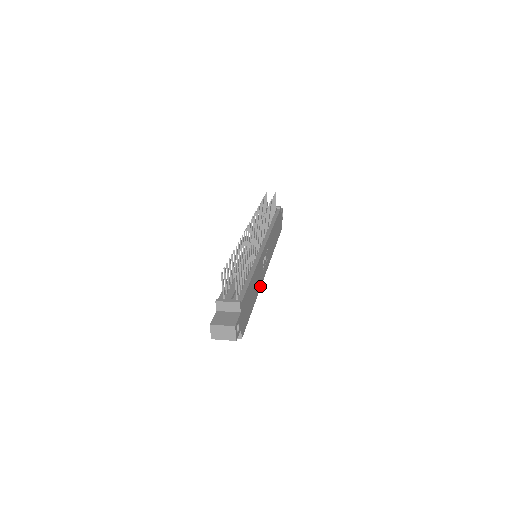
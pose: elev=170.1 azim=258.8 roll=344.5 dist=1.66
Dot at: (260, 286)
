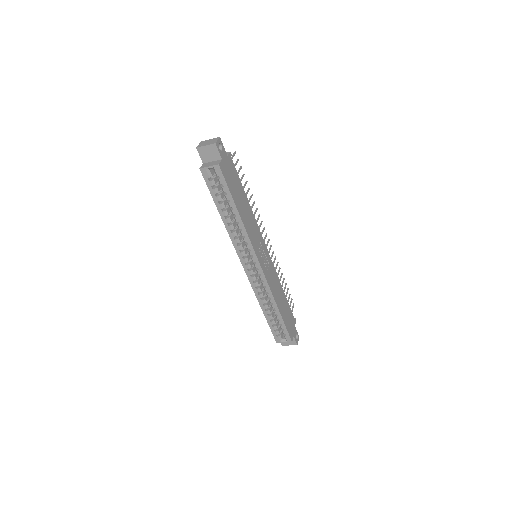
Dot at: (250, 239)
